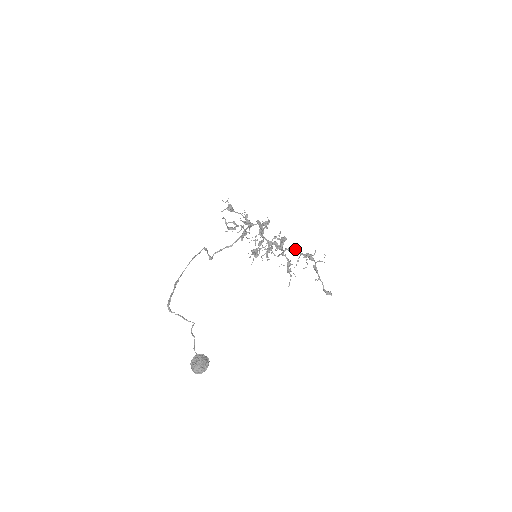
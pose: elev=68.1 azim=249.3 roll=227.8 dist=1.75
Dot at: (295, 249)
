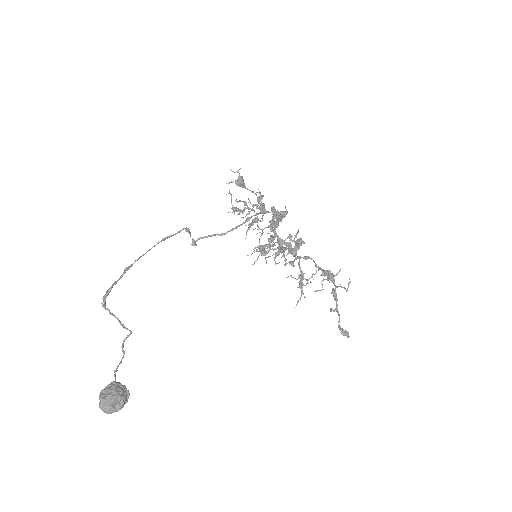
Dot at: (313, 260)
